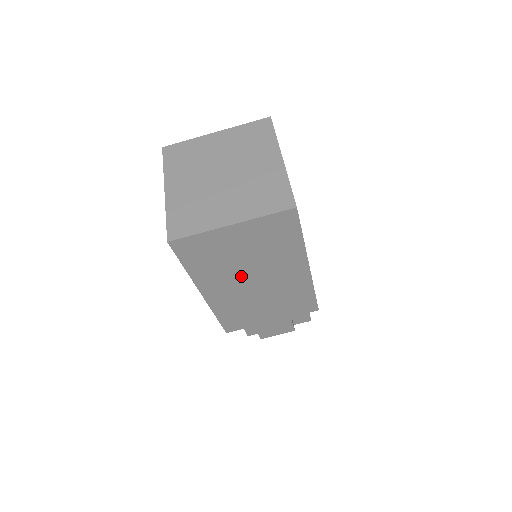
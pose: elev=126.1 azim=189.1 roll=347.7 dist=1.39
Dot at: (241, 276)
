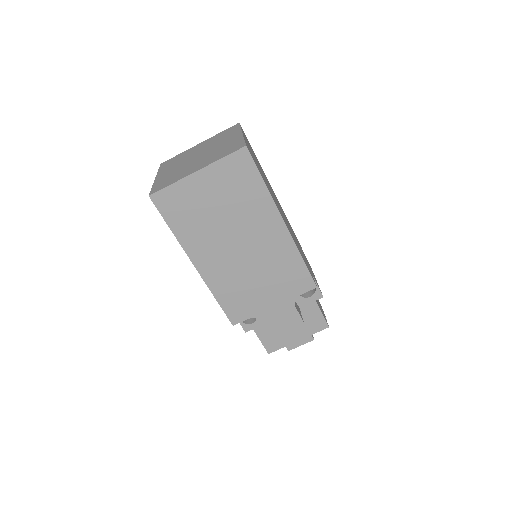
Dot at: (224, 238)
